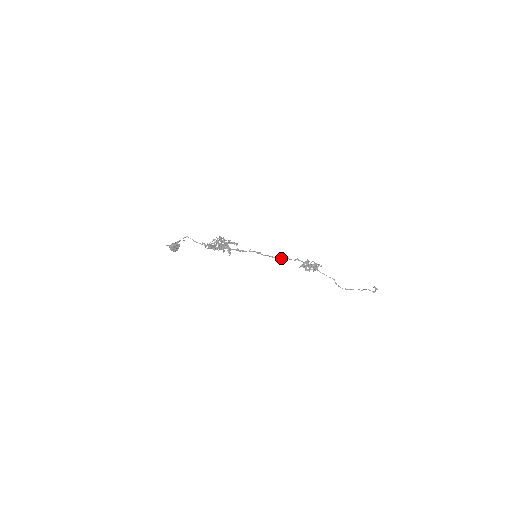
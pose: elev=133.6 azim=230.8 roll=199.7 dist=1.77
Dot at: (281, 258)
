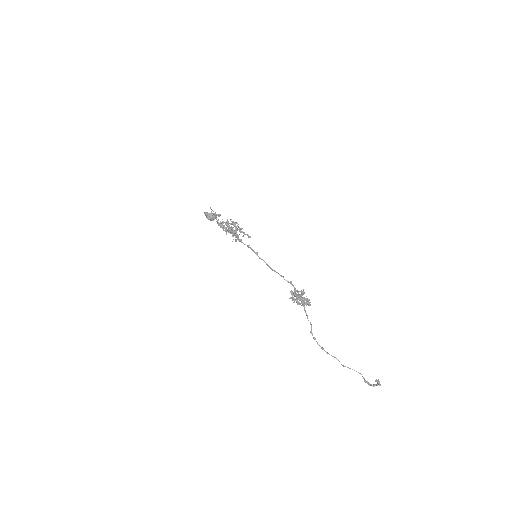
Dot at: (275, 271)
